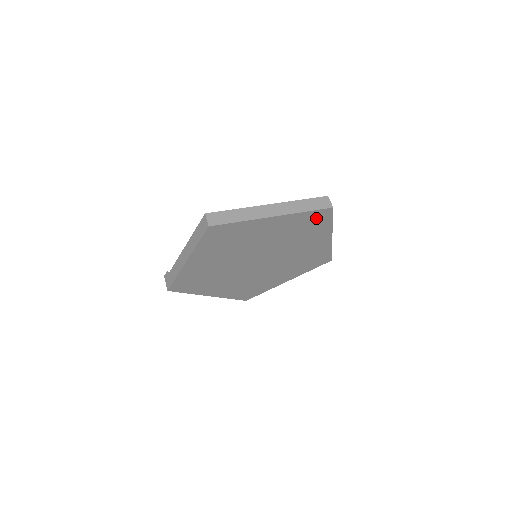
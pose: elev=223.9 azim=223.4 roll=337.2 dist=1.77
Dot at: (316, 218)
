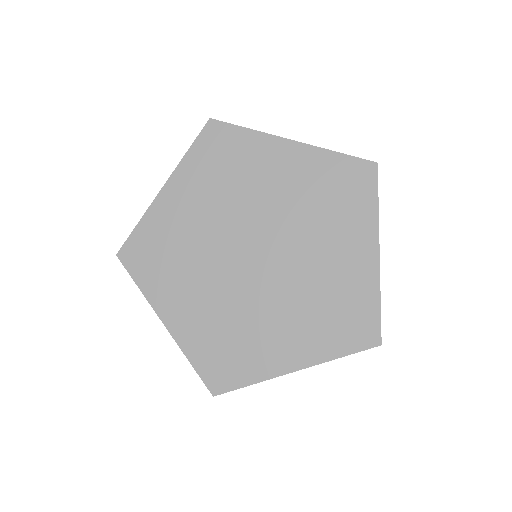
Dot at: (351, 178)
